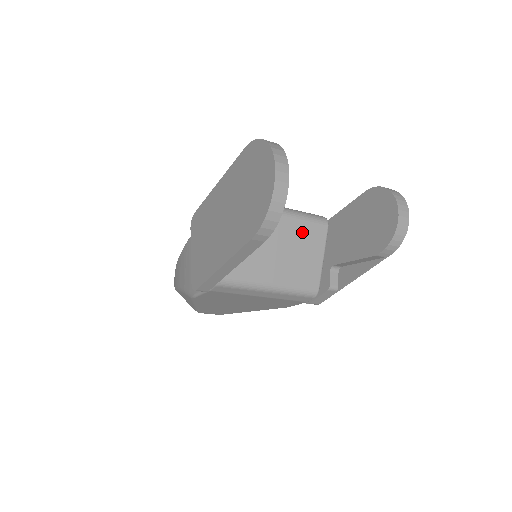
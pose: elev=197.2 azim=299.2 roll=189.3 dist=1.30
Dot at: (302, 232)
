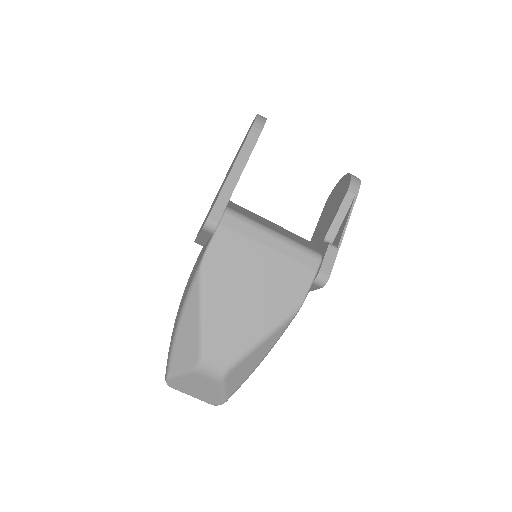
Dot at: (290, 232)
